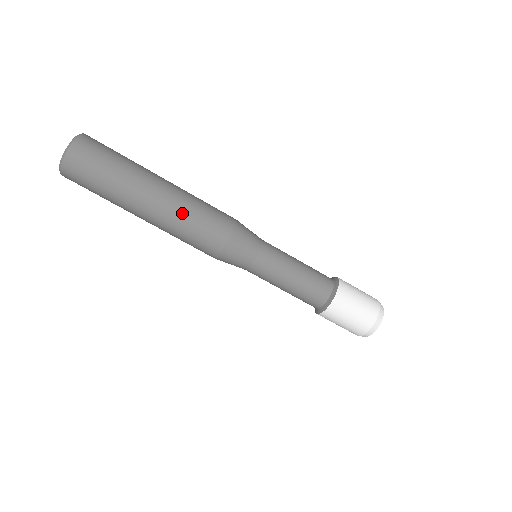
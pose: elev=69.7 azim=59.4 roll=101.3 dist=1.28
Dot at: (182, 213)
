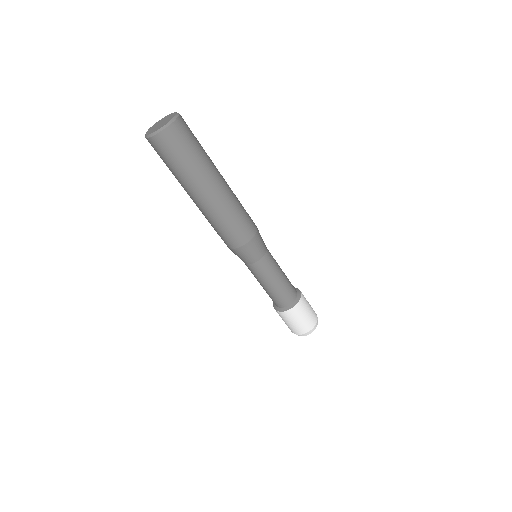
Dot at: (235, 201)
